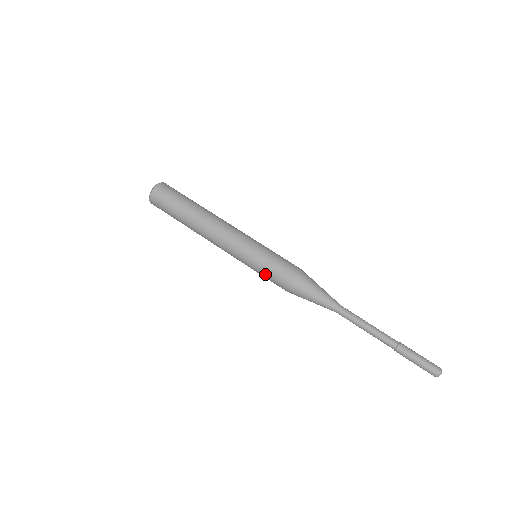
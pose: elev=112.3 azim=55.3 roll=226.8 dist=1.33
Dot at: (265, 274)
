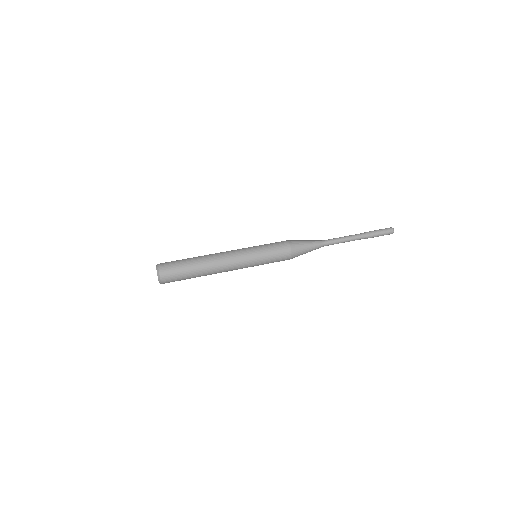
Dot at: (271, 249)
